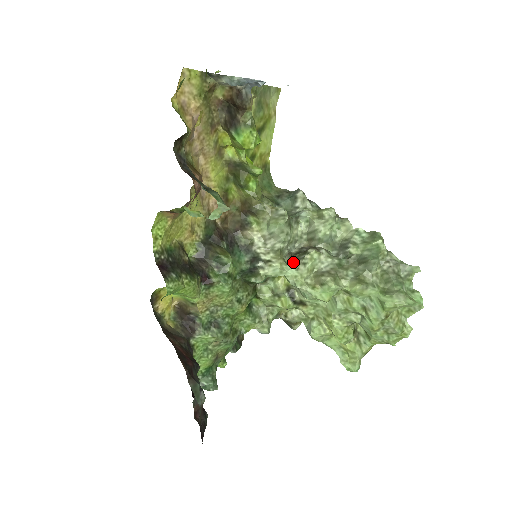
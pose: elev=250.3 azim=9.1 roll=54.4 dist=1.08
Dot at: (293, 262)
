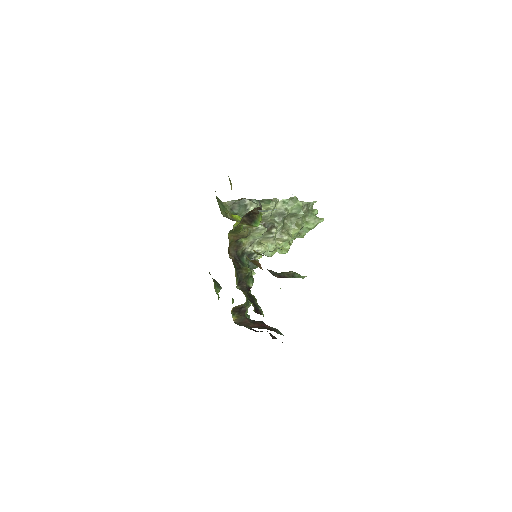
Dot at: (265, 240)
